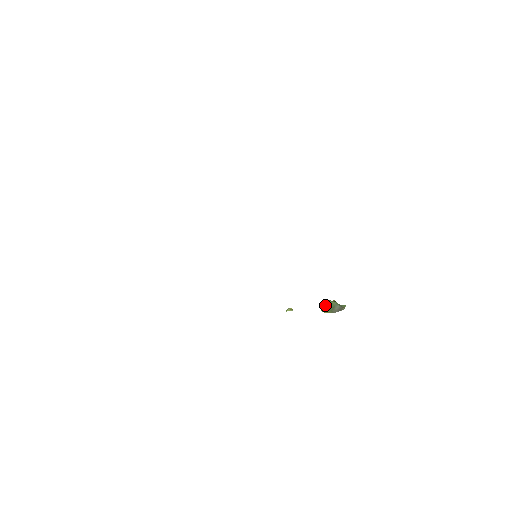
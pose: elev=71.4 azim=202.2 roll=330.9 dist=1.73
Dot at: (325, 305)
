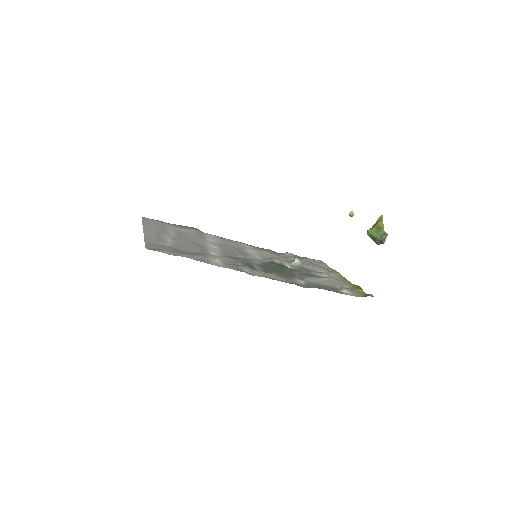
Dot at: occluded
